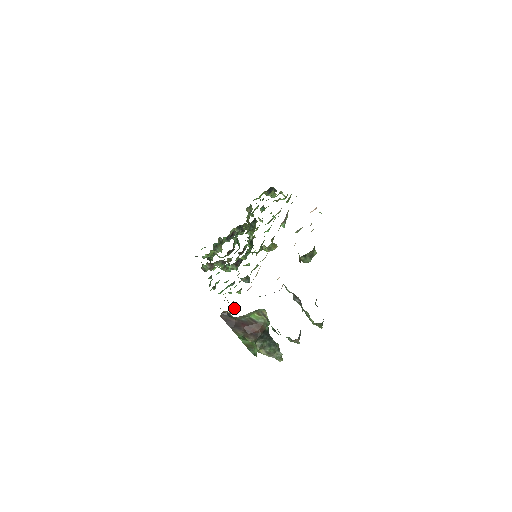
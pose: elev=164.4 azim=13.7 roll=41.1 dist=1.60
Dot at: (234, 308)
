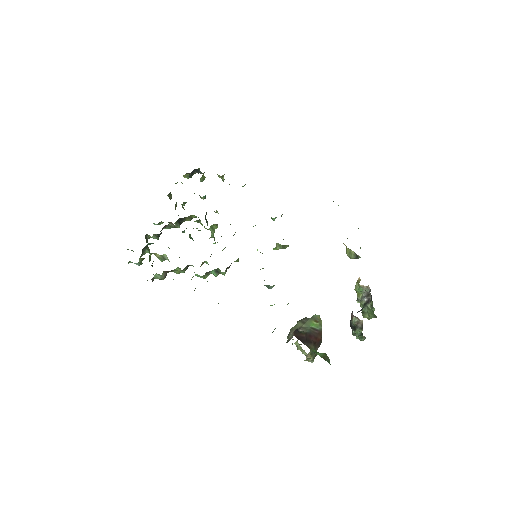
Dot at: occluded
